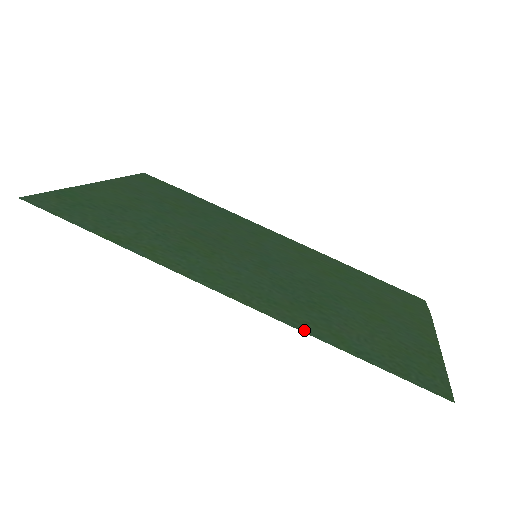
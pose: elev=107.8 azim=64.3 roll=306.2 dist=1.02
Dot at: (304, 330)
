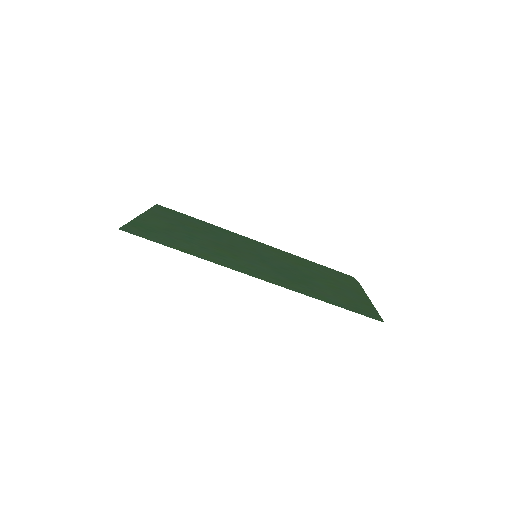
Dot at: (303, 293)
